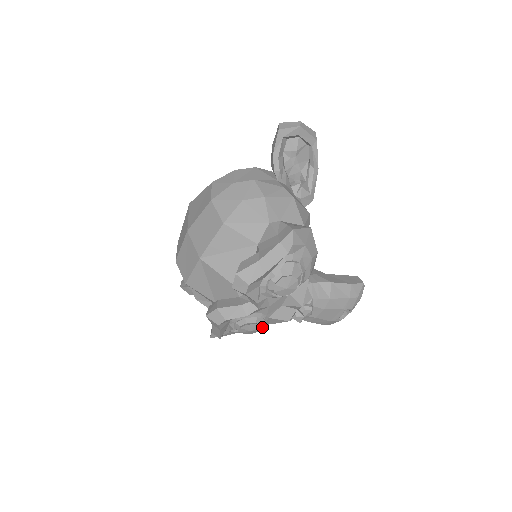
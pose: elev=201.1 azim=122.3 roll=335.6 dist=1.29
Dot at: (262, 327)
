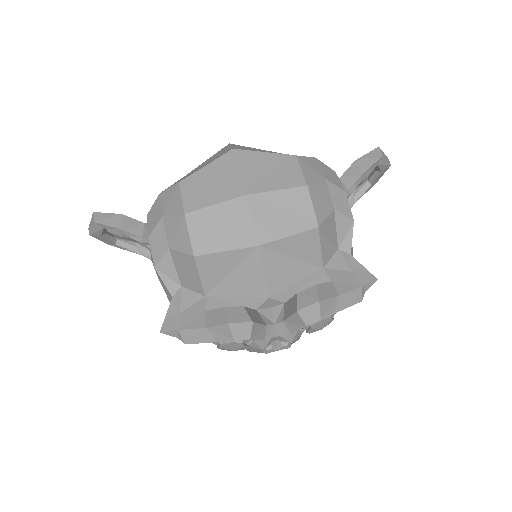
Dot at: occluded
